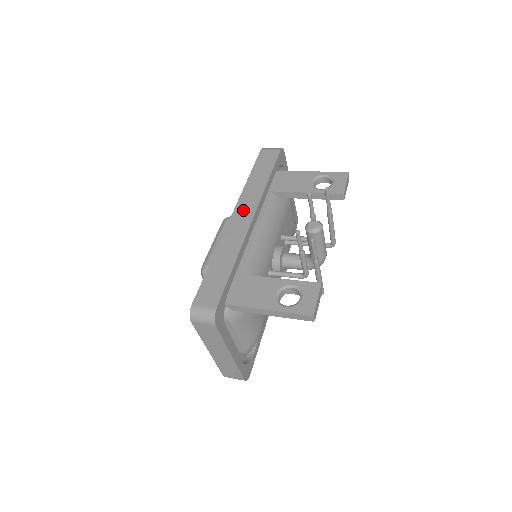
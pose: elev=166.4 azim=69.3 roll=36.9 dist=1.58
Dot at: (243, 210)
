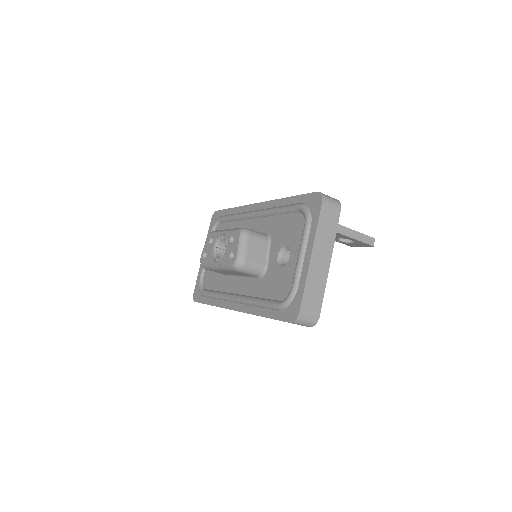
Dot at: occluded
